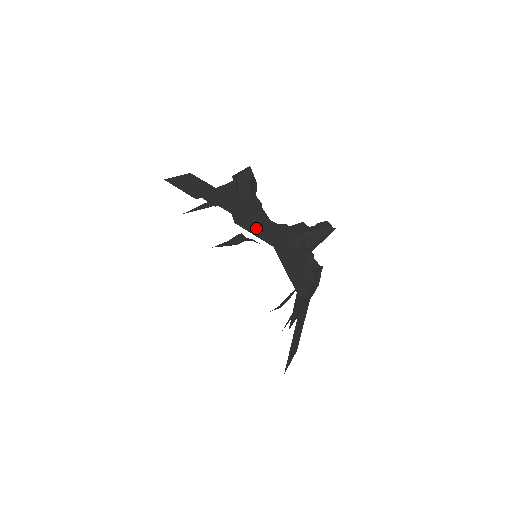
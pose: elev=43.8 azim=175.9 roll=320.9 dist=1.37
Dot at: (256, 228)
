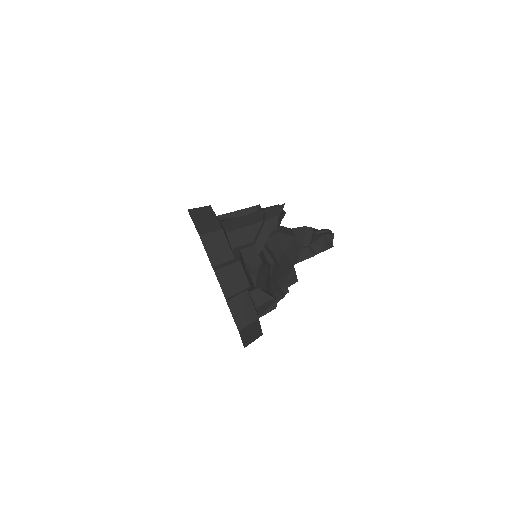
Dot at: (238, 310)
